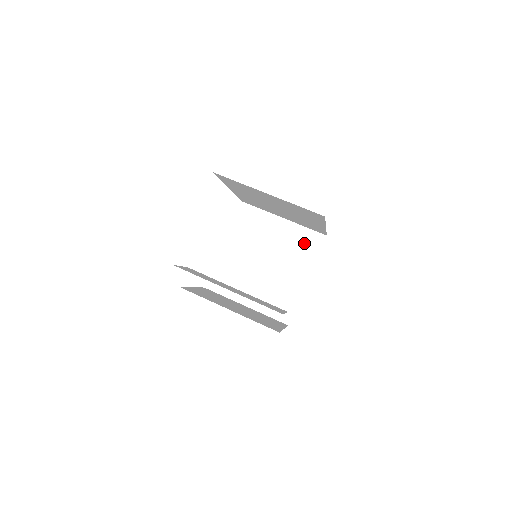
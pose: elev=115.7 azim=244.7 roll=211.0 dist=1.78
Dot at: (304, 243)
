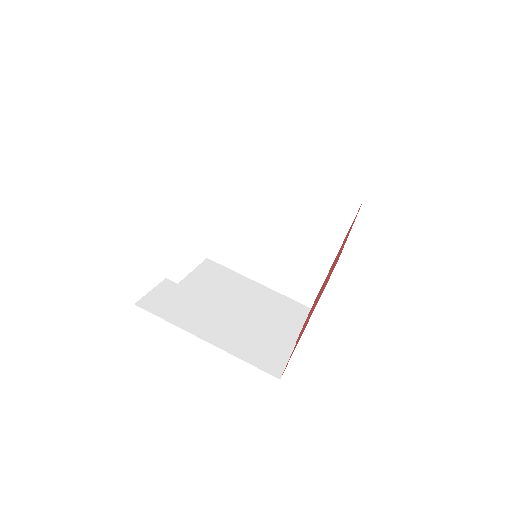
Dot at: (331, 209)
